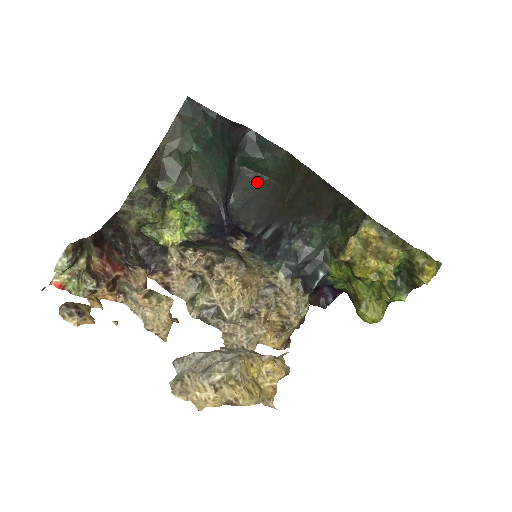
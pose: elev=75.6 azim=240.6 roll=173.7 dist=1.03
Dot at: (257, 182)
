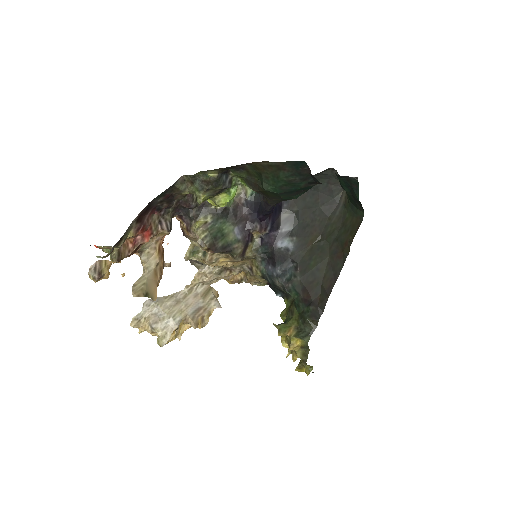
Dot at: (334, 185)
